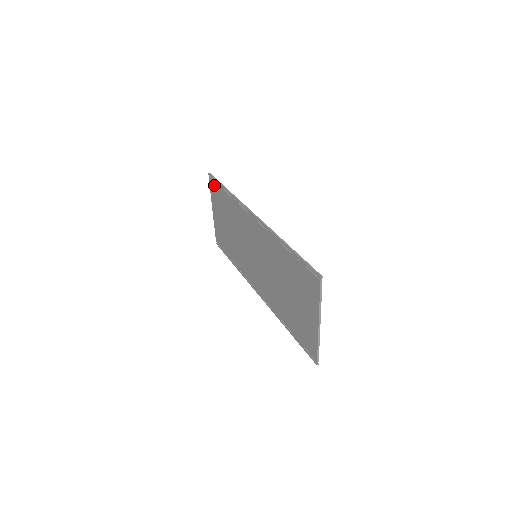
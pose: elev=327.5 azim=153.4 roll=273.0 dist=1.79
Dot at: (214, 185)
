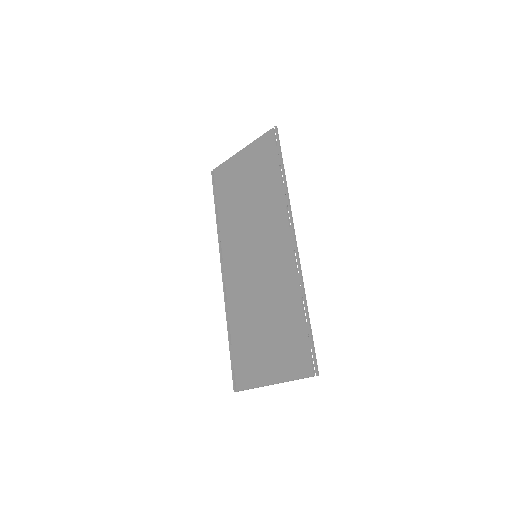
Dot at: (271, 144)
